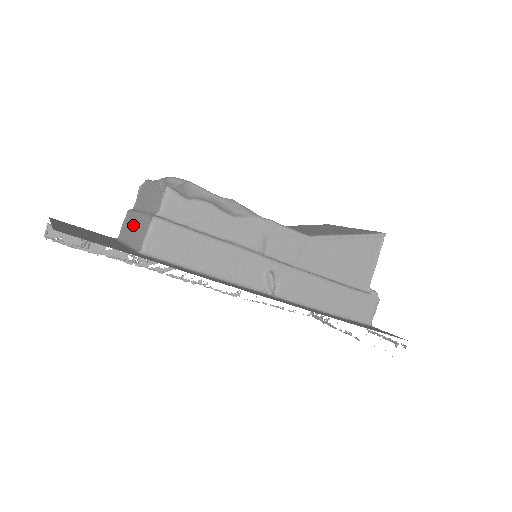
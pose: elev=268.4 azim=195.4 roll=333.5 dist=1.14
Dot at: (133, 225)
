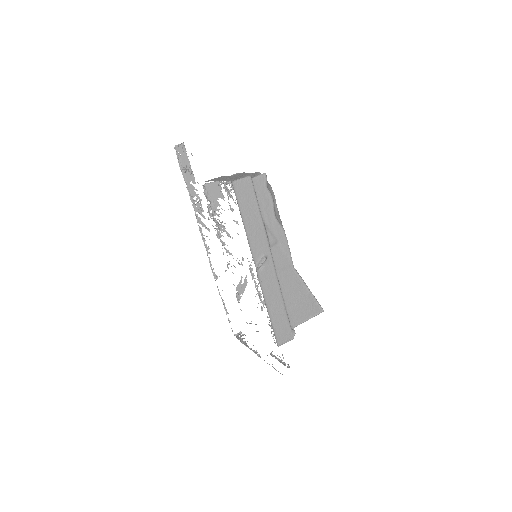
Dot at: (226, 178)
